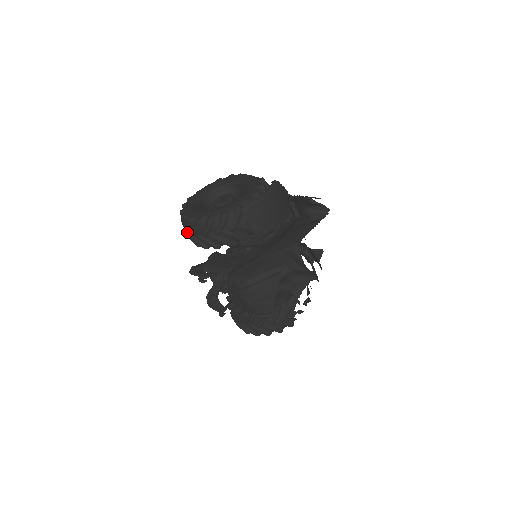
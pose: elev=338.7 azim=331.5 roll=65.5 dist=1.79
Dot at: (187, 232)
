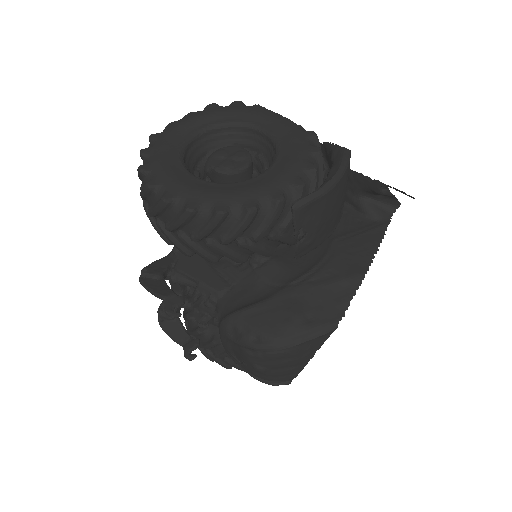
Dot at: (152, 216)
